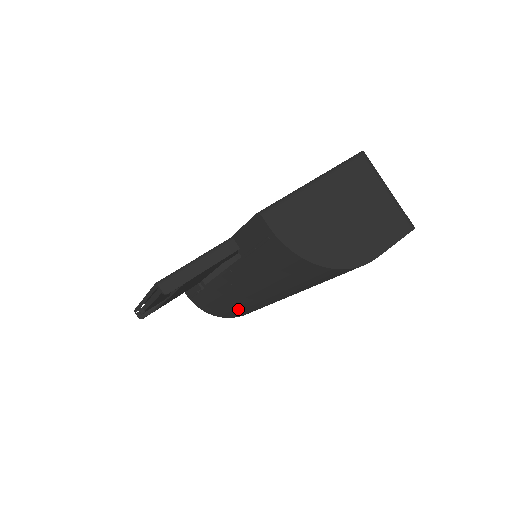
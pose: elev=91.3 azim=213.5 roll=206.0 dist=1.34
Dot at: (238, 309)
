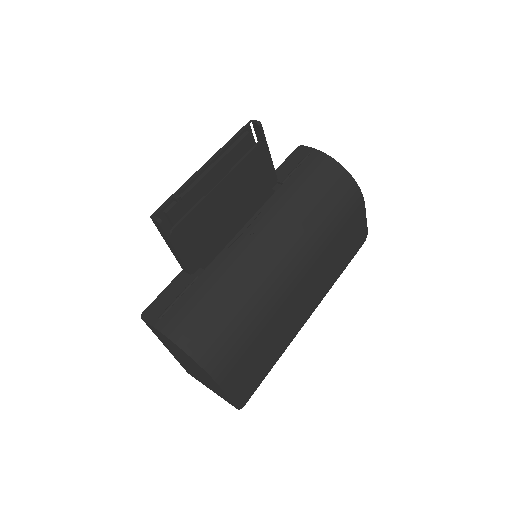
Dot at: (238, 304)
